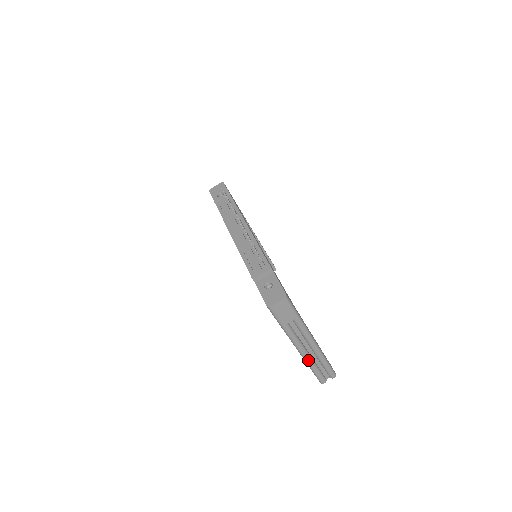
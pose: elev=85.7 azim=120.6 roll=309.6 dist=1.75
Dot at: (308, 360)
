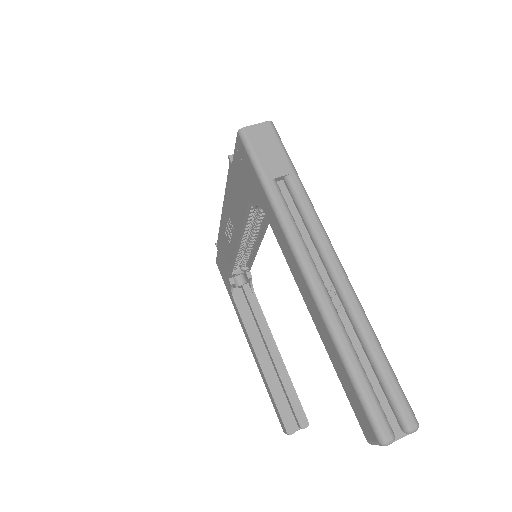
Dot at: (330, 313)
